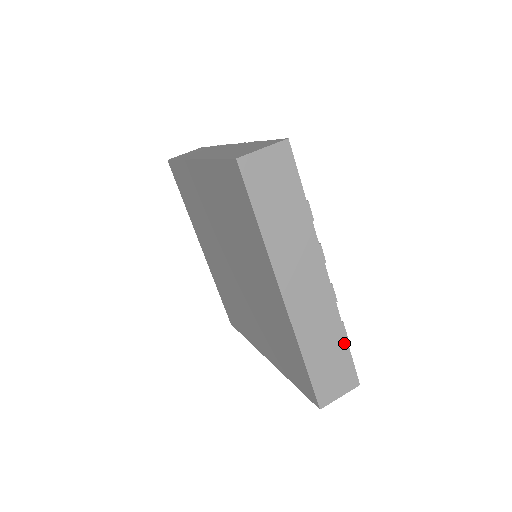
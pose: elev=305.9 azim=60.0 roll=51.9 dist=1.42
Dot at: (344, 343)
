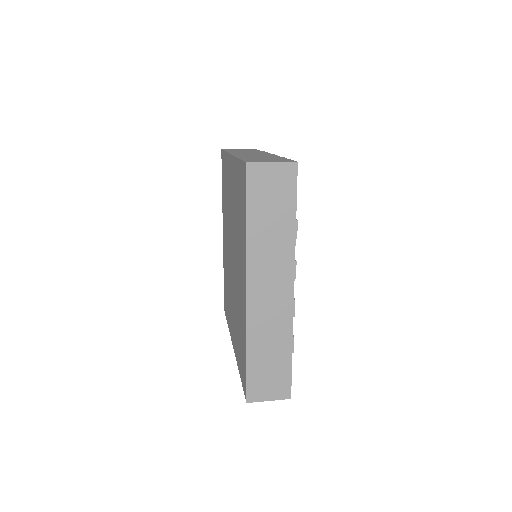
Dot at: occluded
